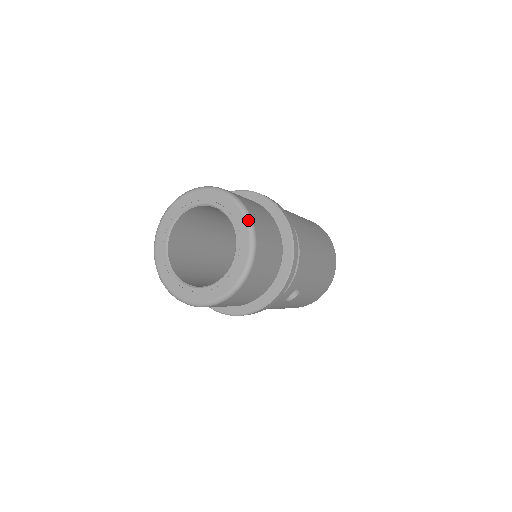
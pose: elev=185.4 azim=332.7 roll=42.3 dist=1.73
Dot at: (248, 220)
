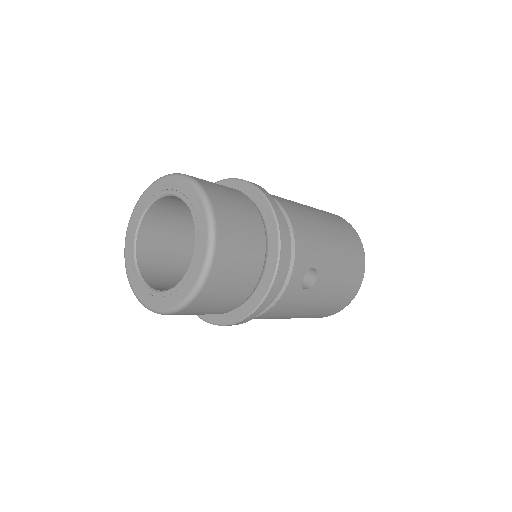
Dot at: (196, 187)
